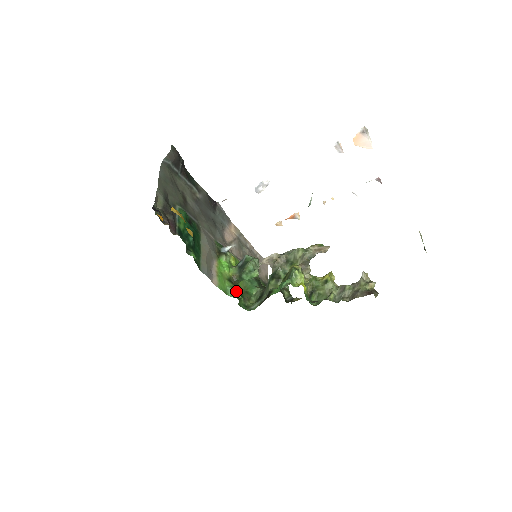
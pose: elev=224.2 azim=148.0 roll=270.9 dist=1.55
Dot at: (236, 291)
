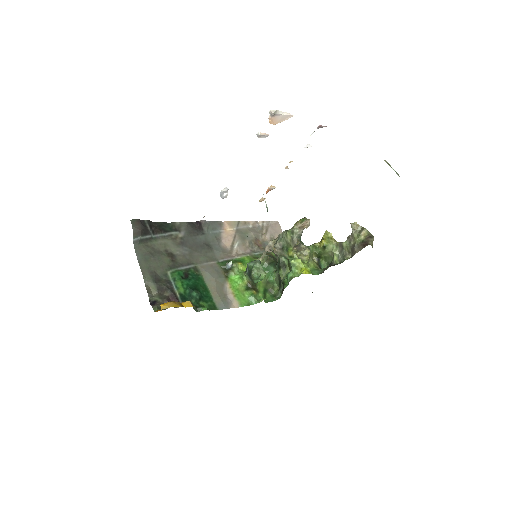
Dot at: (258, 292)
